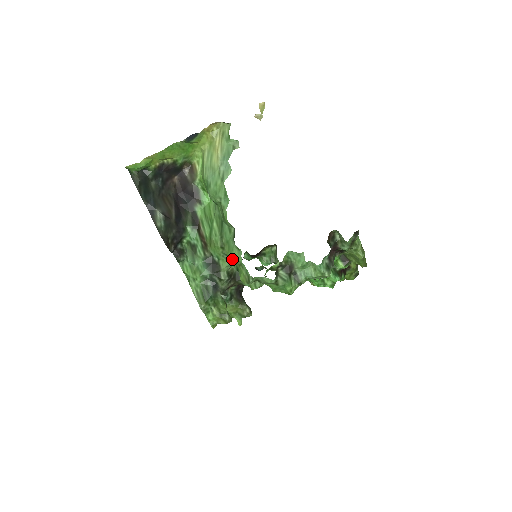
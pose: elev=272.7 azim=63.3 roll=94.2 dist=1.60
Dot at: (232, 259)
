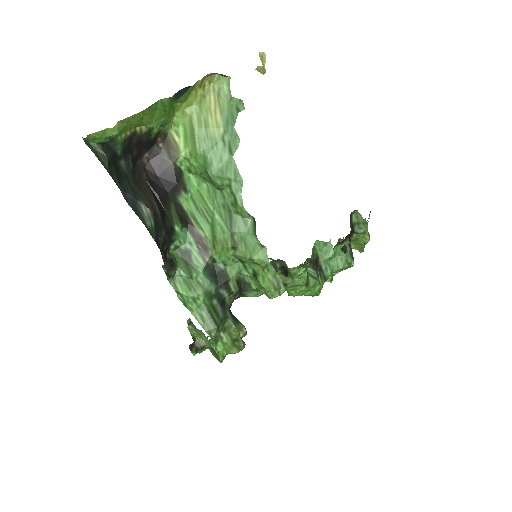
Dot at: (248, 262)
